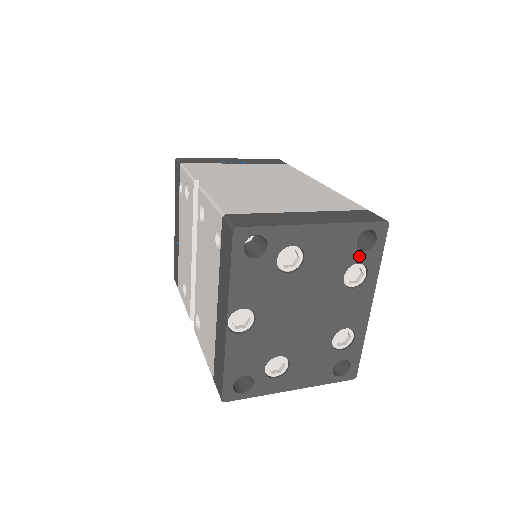
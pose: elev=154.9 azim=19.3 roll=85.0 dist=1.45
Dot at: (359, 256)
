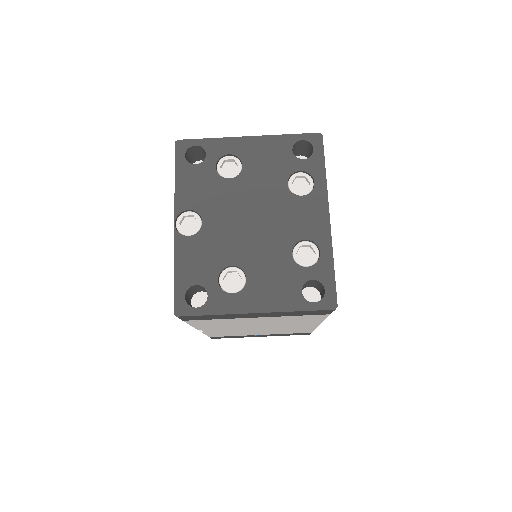
Dot at: (299, 164)
